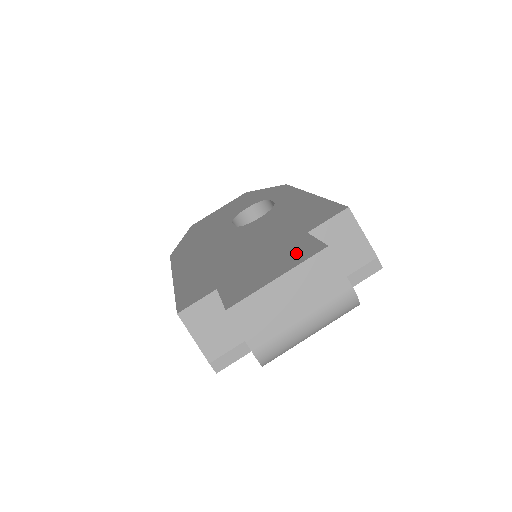
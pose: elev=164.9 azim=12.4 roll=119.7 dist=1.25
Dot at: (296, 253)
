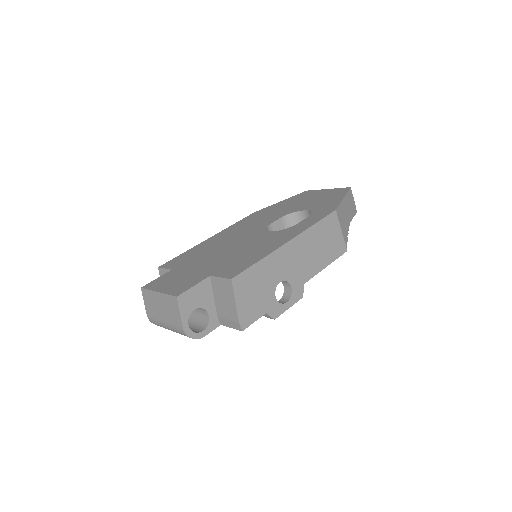
Dot at: (182, 285)
